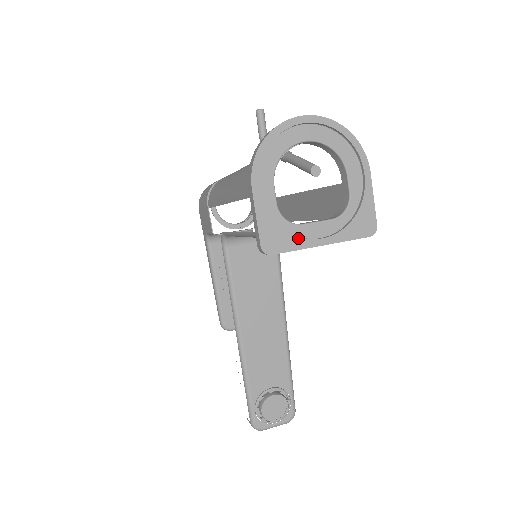
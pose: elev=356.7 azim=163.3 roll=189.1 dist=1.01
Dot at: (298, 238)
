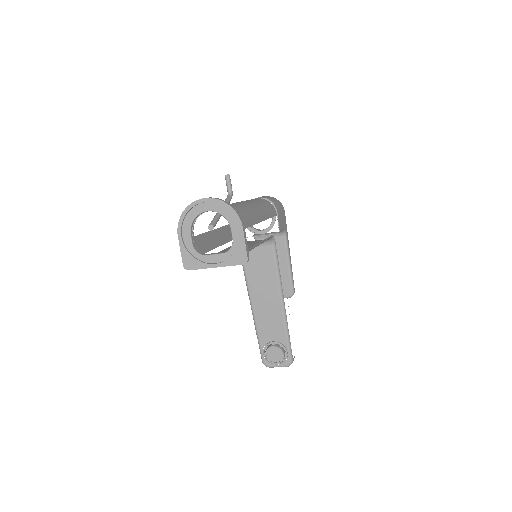
Dot at: (202, 263)
